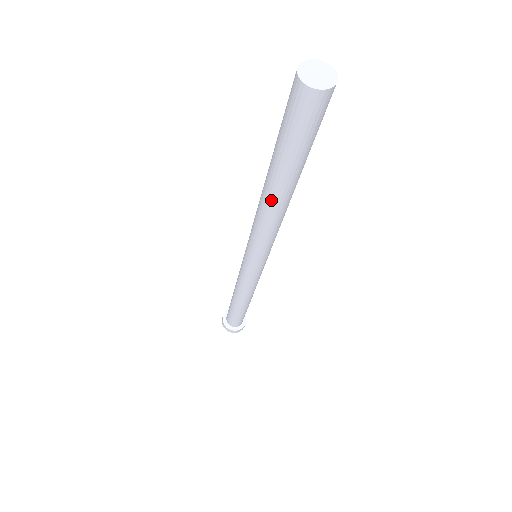
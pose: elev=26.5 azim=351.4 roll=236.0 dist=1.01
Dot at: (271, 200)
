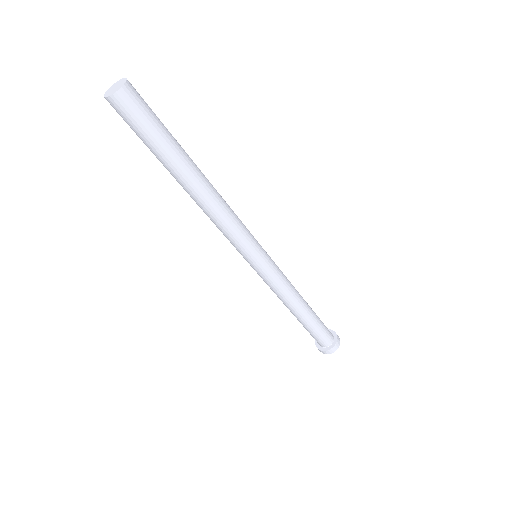
Dot at: (187, 192)
